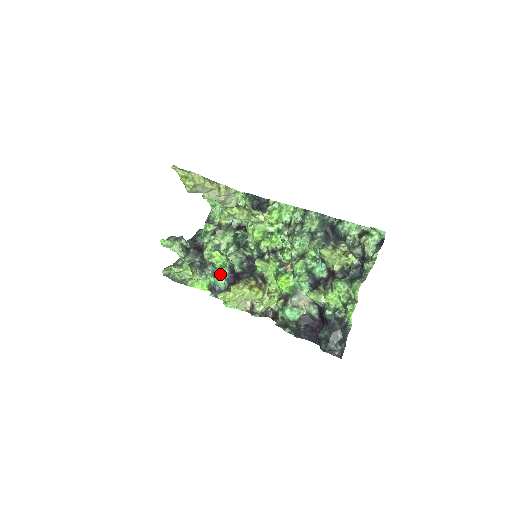
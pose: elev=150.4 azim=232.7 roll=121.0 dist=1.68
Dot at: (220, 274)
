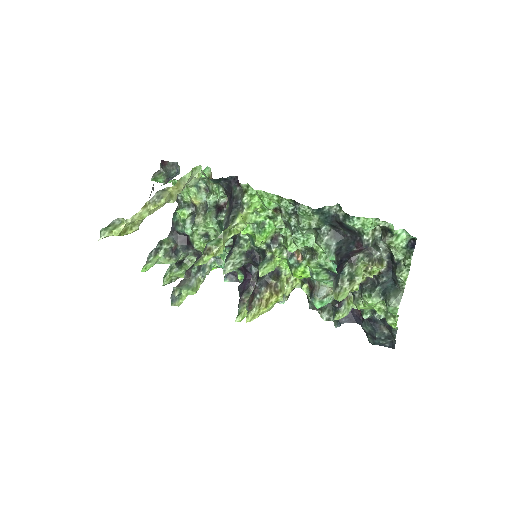
Dot at: occluded
